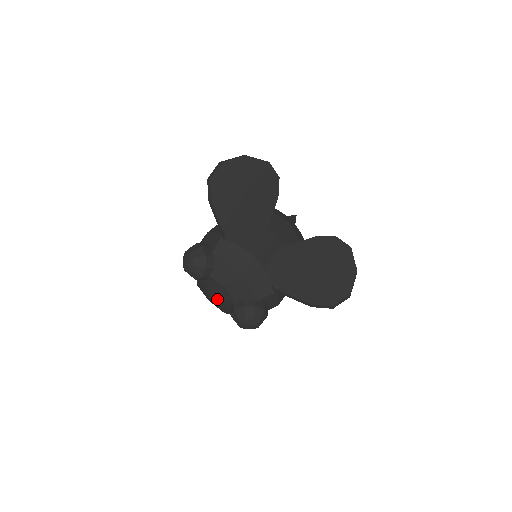
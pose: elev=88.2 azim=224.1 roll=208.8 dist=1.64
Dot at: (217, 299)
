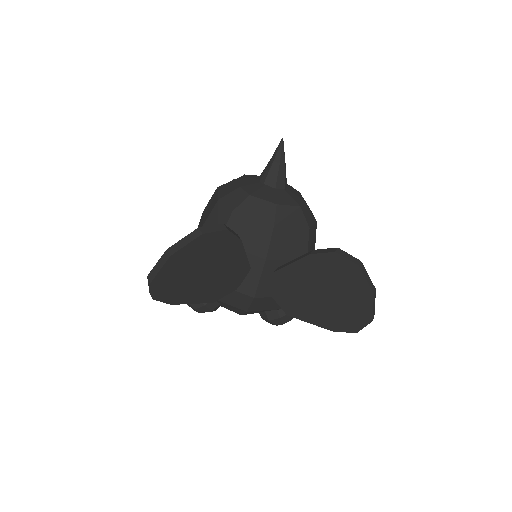
Dot at: occluded
